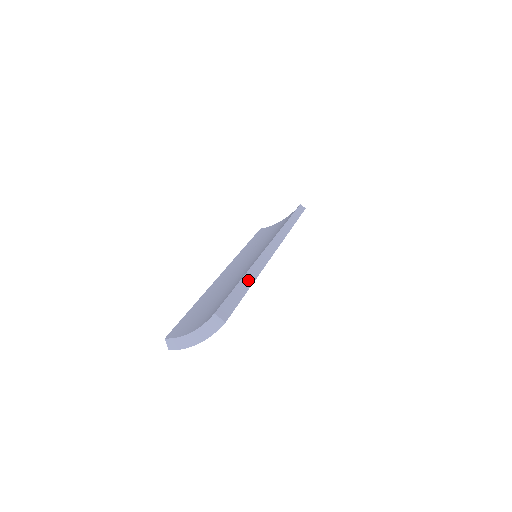
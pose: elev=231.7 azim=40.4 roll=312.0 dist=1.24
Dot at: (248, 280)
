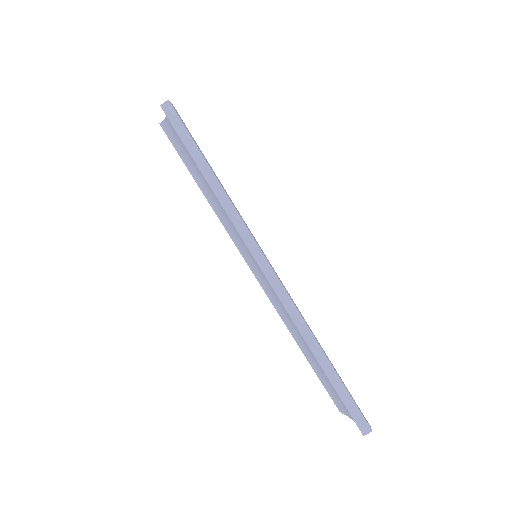
Dot at: (328, 369)
